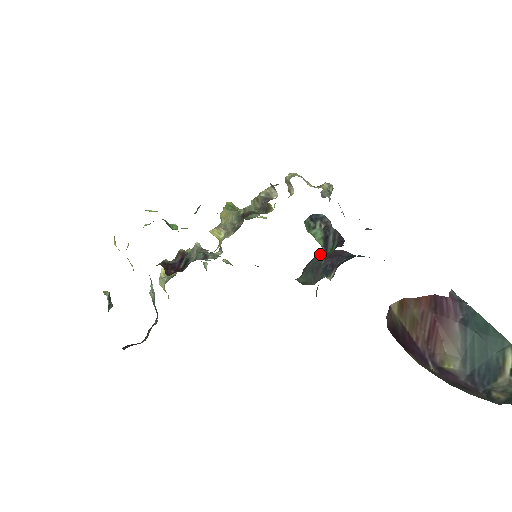
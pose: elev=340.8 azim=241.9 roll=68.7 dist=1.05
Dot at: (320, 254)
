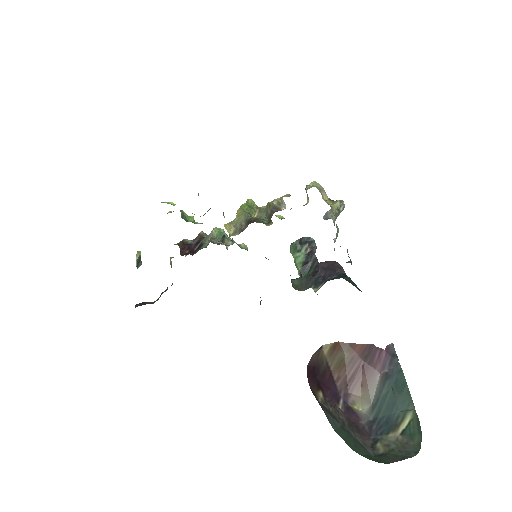
Dot at: (321, 262)
